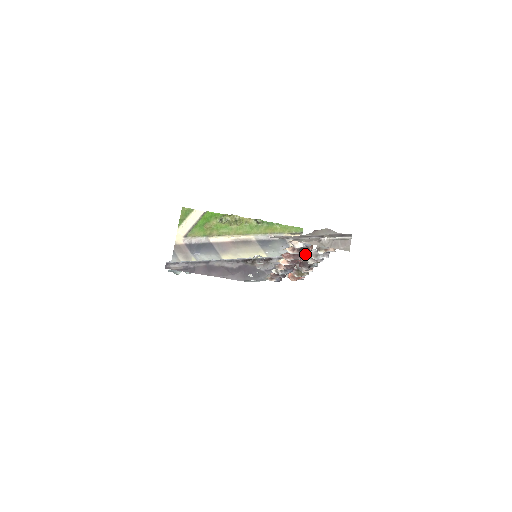
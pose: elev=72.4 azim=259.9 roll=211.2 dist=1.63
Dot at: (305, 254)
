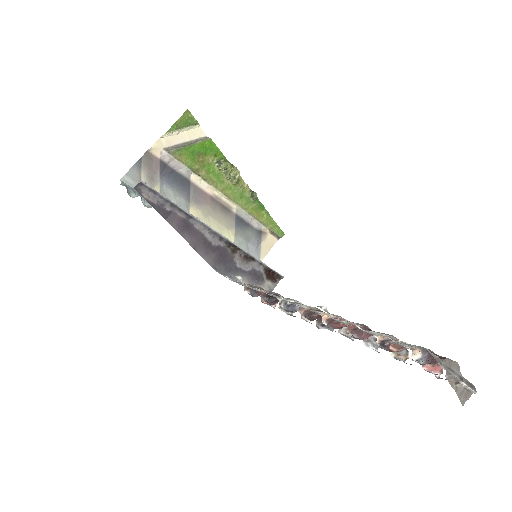
Dot at: occluded
